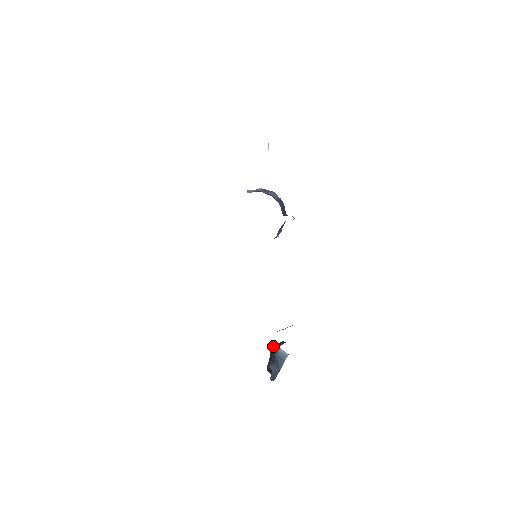
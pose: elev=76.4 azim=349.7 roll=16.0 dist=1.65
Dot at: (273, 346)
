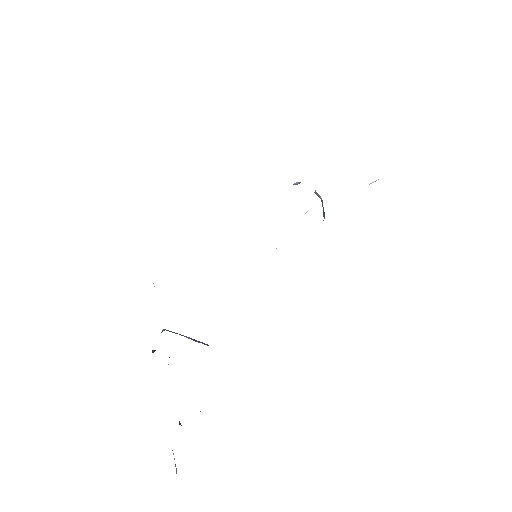
Dot at: occluded
